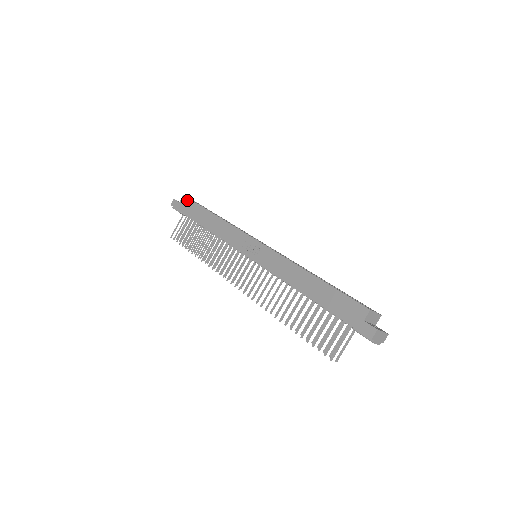
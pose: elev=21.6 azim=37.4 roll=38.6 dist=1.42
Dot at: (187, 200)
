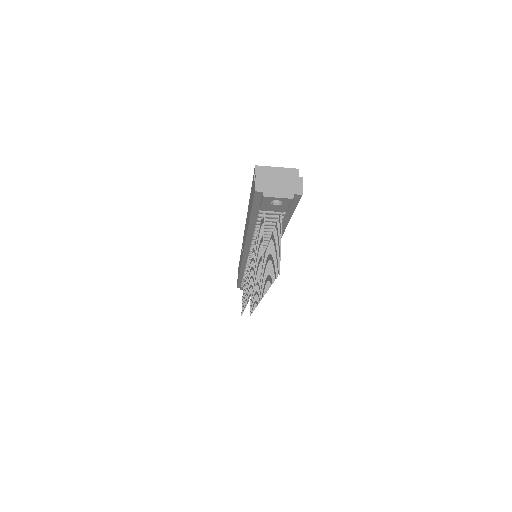
Dot at: occluded
